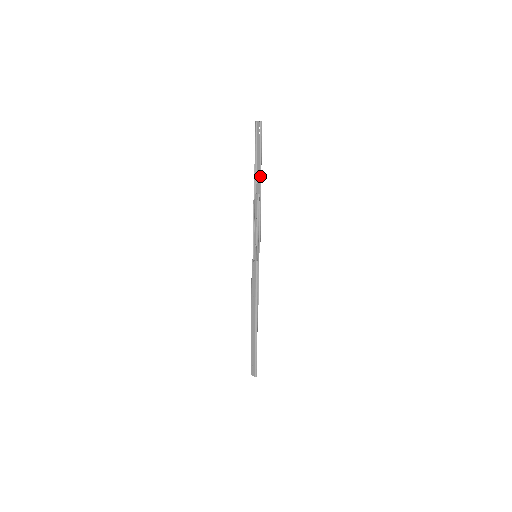
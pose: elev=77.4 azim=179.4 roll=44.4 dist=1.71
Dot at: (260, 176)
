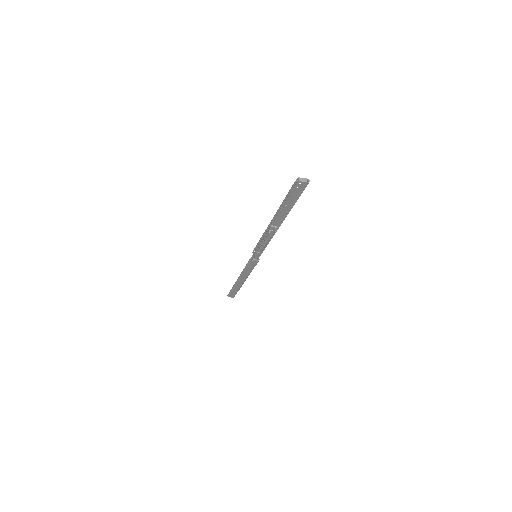
Dot at: occluded
